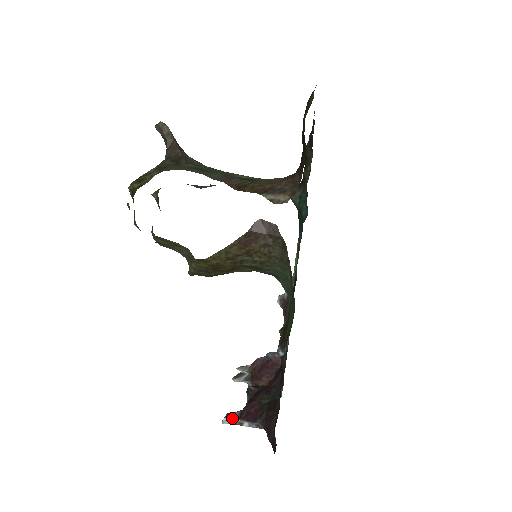
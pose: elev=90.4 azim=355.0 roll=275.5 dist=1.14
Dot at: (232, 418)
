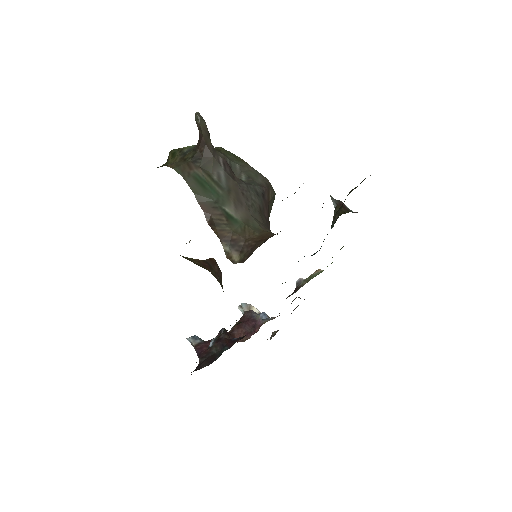
Dot at: (192, 342)
